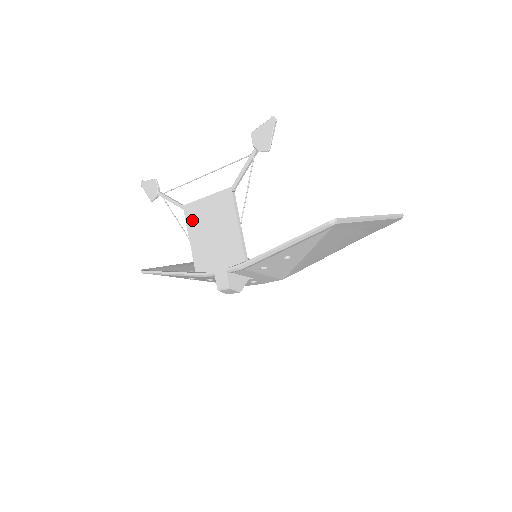
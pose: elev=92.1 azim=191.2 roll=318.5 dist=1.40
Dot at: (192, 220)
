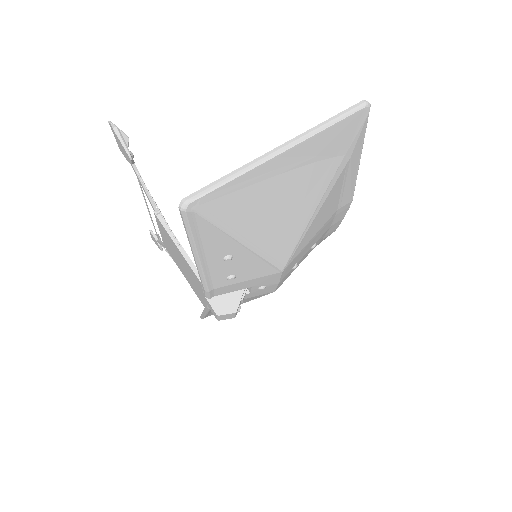
Dot at: (172, 257)
